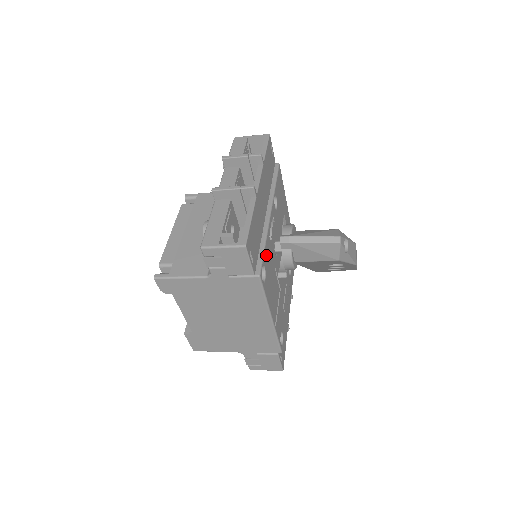
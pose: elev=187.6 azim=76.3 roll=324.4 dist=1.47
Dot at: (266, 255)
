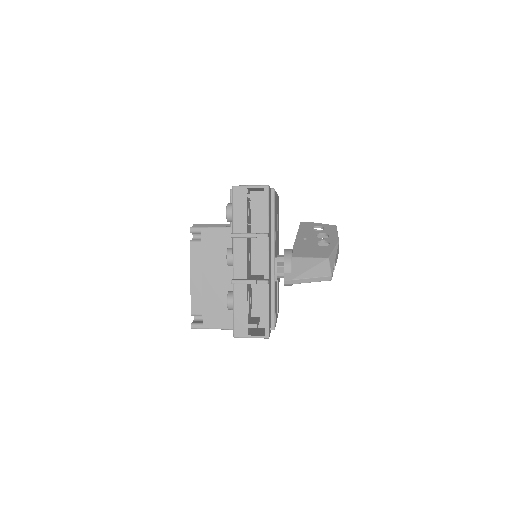
Dot at: (275, 301)
